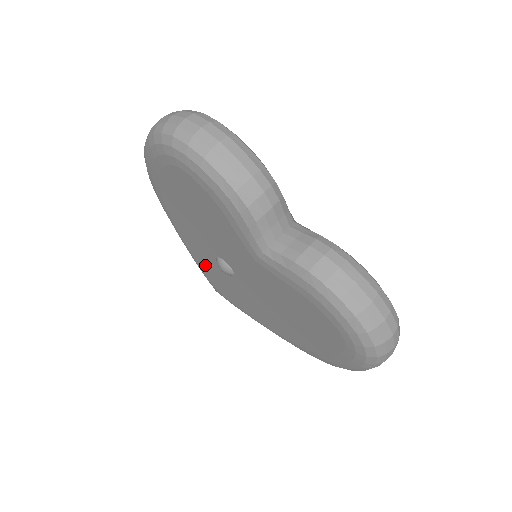
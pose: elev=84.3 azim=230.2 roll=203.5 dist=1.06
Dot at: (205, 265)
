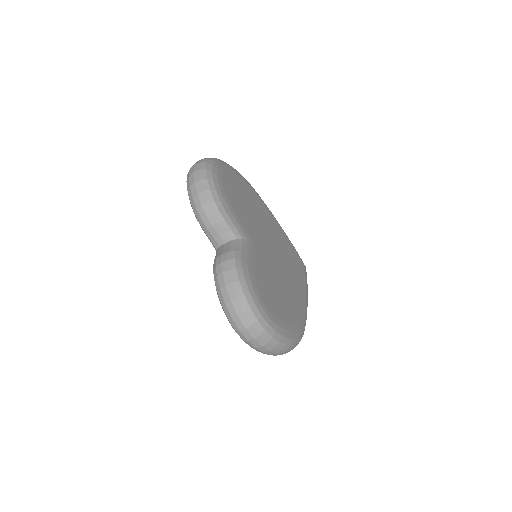
Dot at: occluded
